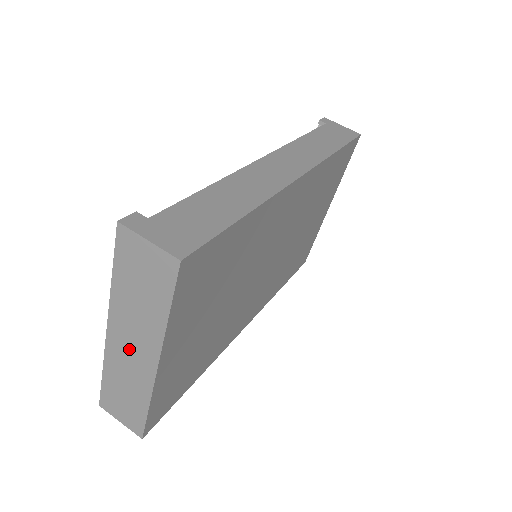
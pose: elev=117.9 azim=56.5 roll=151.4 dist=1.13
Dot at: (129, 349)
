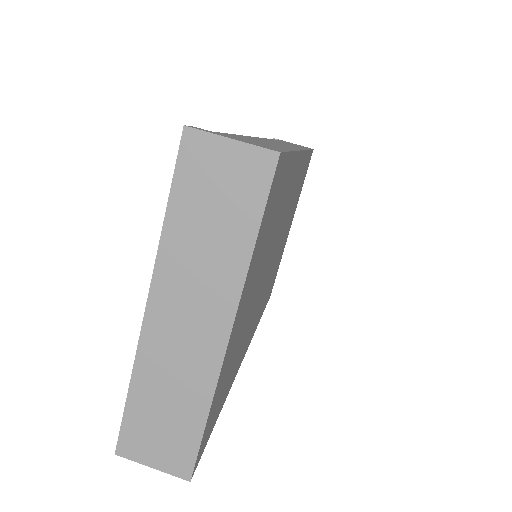
Dot at: (182, 326)
